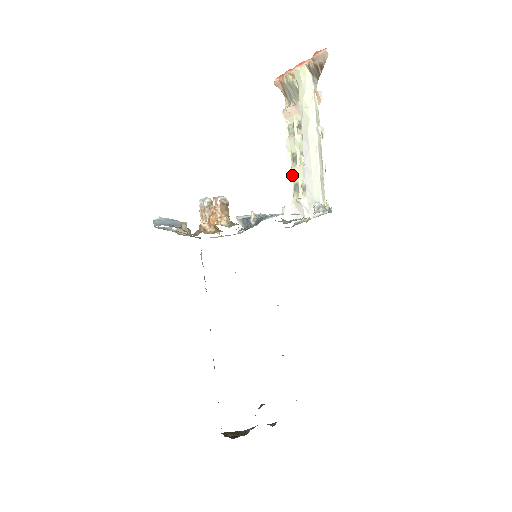
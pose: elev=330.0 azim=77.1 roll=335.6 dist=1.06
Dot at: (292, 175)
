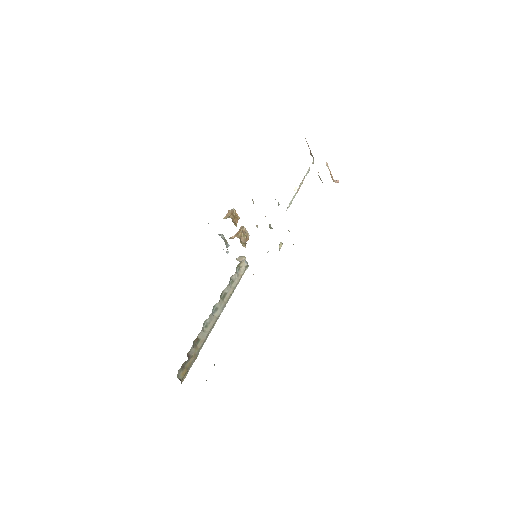
Dot at: occluded
